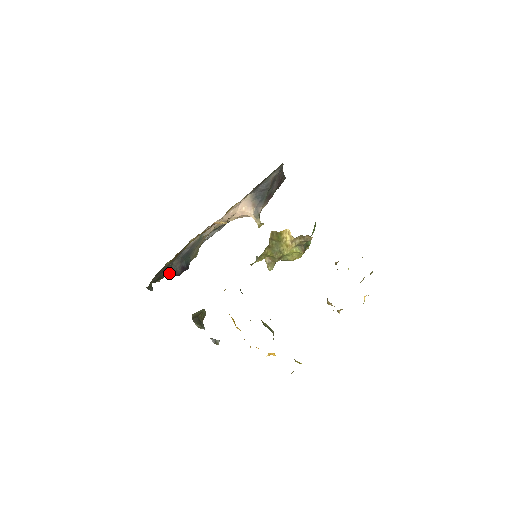
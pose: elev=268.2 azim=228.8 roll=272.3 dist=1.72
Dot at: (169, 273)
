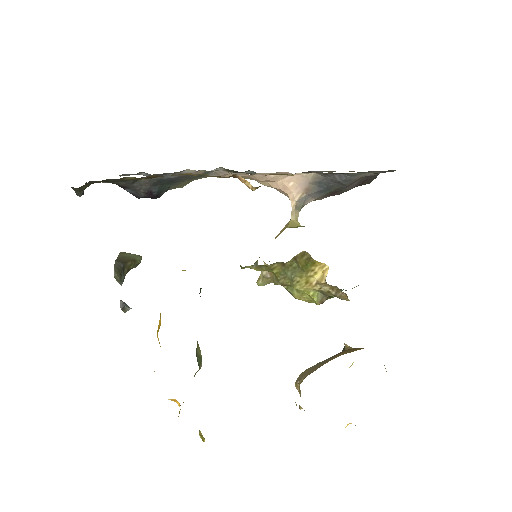
Dot at: (126, 186)
